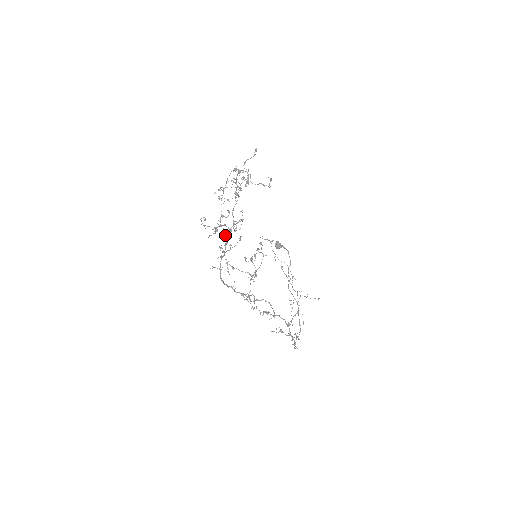
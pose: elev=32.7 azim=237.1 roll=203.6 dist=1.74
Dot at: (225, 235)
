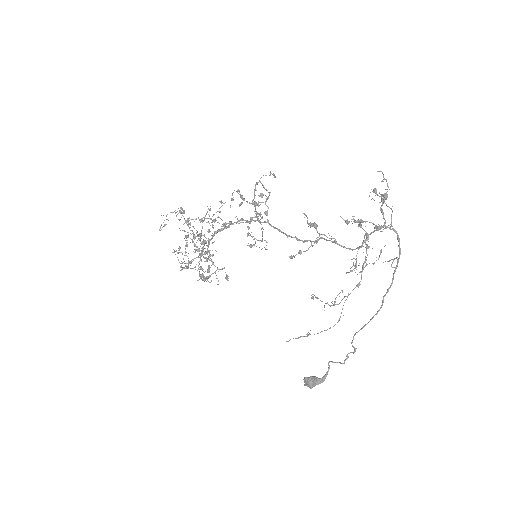
Dot at: (200, 254)
